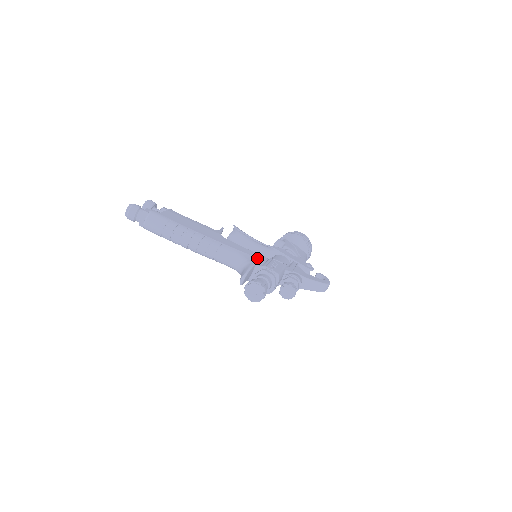
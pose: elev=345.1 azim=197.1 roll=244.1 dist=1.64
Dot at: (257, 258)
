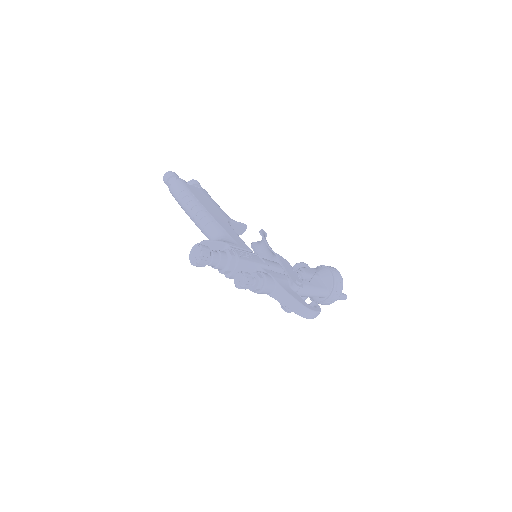
Dot at: (238, 244)
